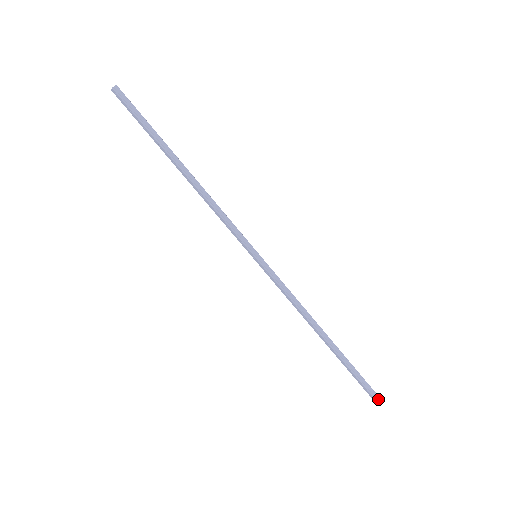
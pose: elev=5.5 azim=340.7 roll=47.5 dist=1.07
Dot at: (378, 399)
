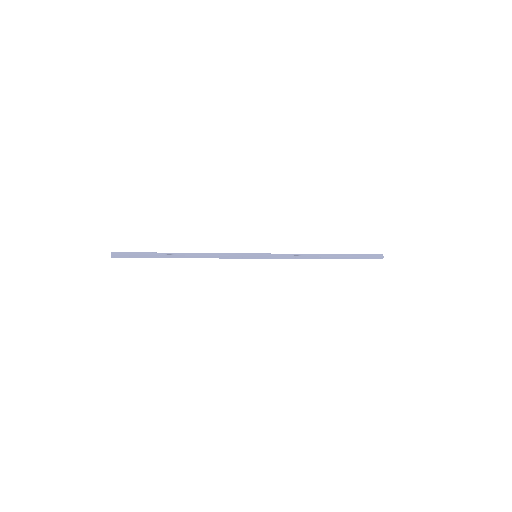
Dot at: (380, 256)
